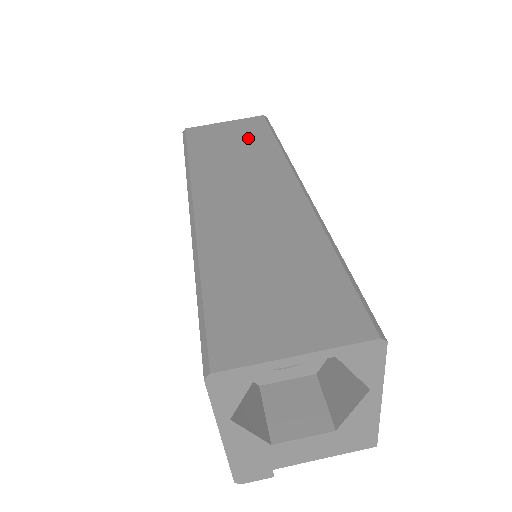
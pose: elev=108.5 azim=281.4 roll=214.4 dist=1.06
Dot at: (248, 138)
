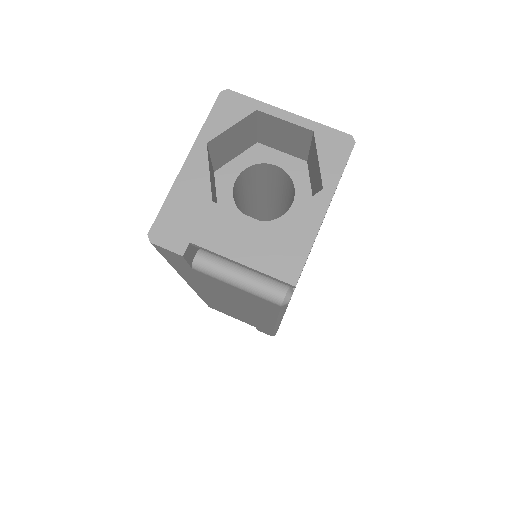
Dot at: occluded
